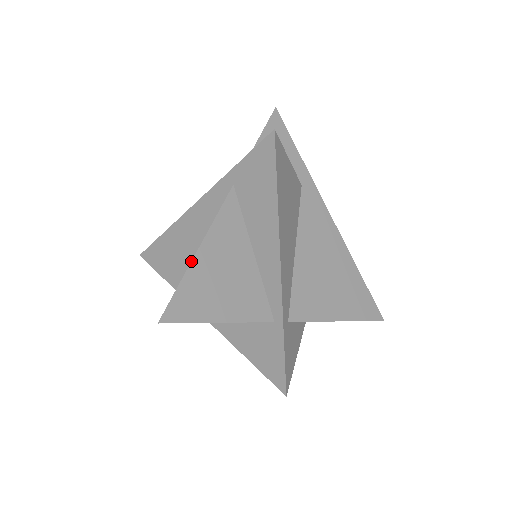
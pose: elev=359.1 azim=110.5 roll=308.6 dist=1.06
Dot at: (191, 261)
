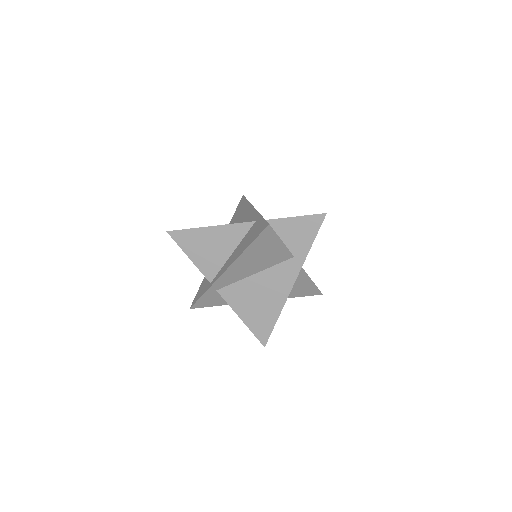
Dot at: (202, 227)
